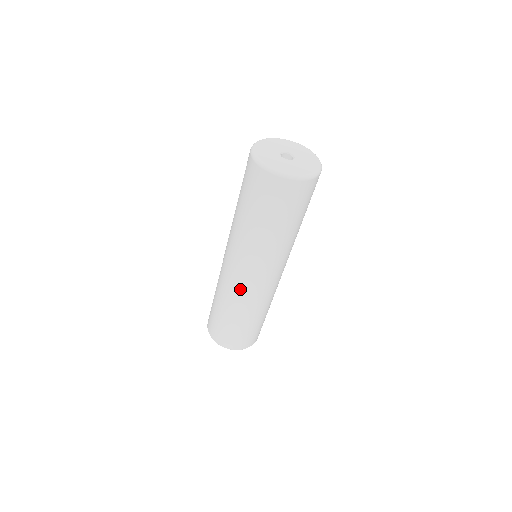
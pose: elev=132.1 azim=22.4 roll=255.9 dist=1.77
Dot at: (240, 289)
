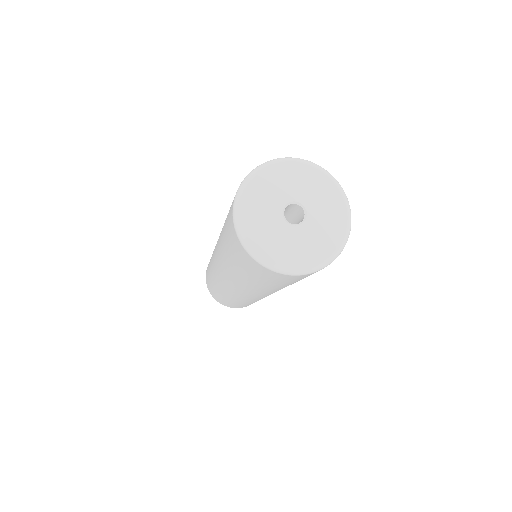
Dot at: (220, 283)
